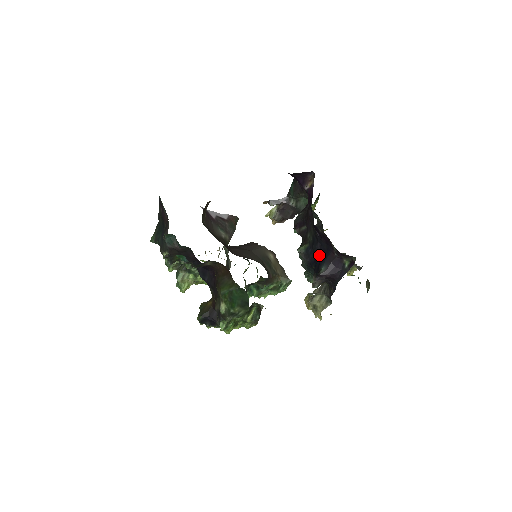
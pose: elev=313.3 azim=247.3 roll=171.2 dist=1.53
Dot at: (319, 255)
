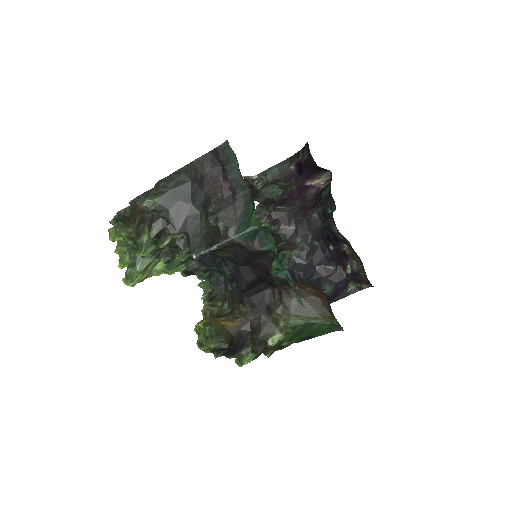
Dot at: (319, 270)
